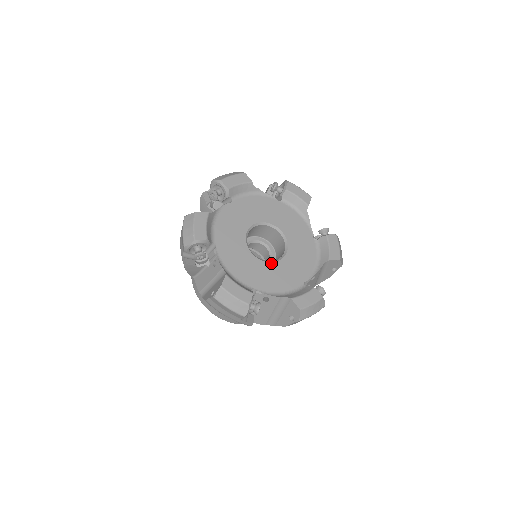
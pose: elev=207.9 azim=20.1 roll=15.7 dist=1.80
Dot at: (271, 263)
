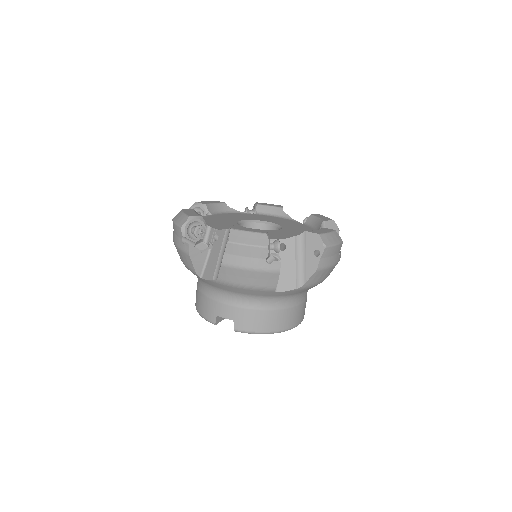
Dot at: occluded
